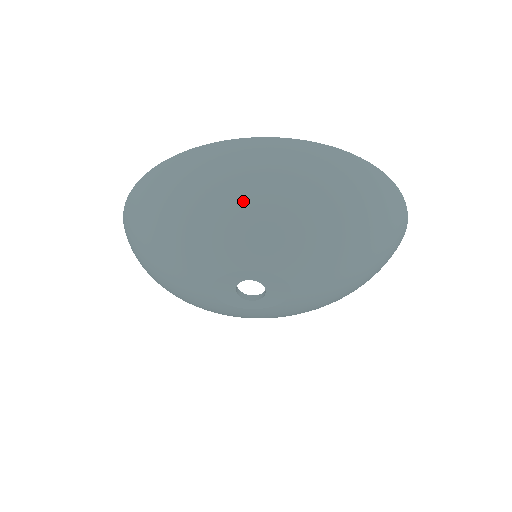
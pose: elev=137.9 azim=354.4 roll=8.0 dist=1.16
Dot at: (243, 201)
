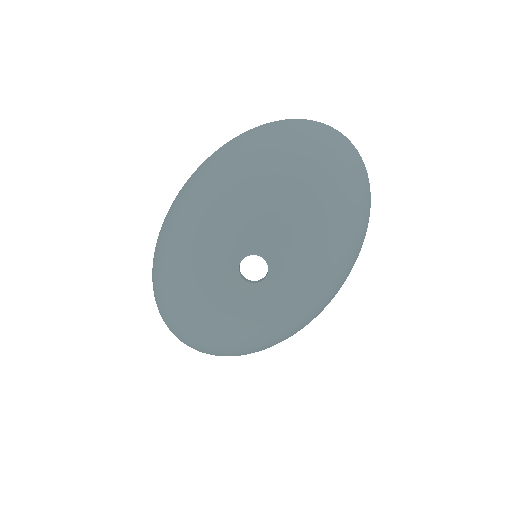
Dot at: (193, 215)
